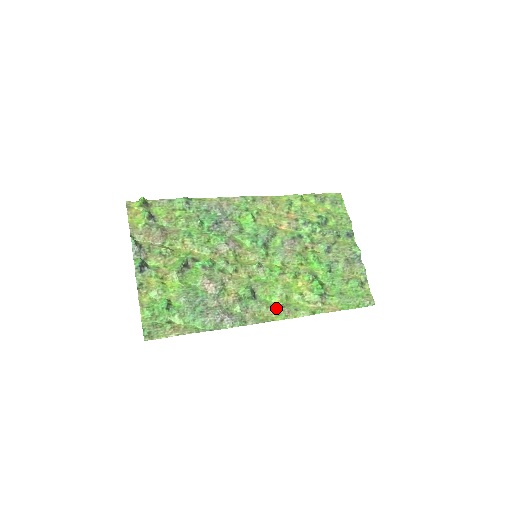
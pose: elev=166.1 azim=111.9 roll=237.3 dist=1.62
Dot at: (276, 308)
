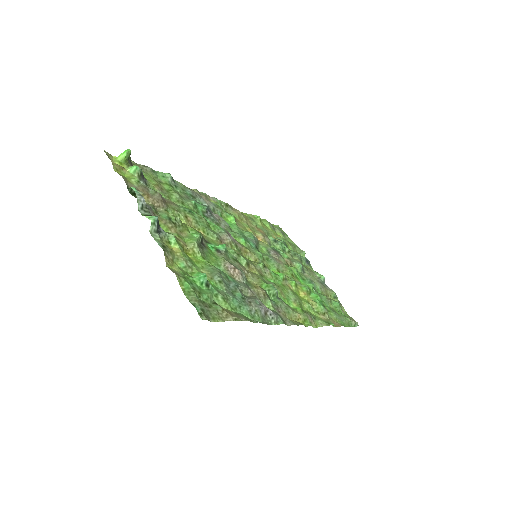
Dot at: (299, 312)
